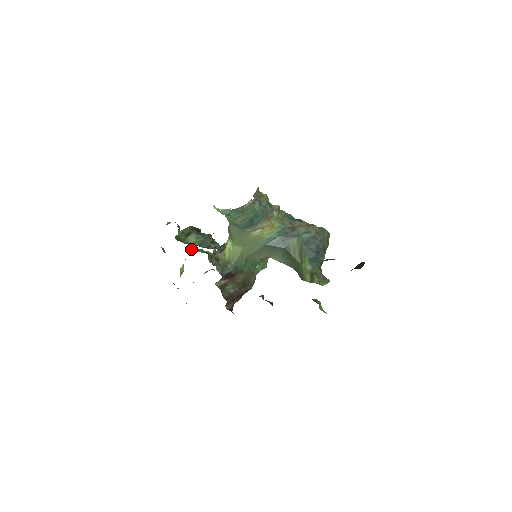
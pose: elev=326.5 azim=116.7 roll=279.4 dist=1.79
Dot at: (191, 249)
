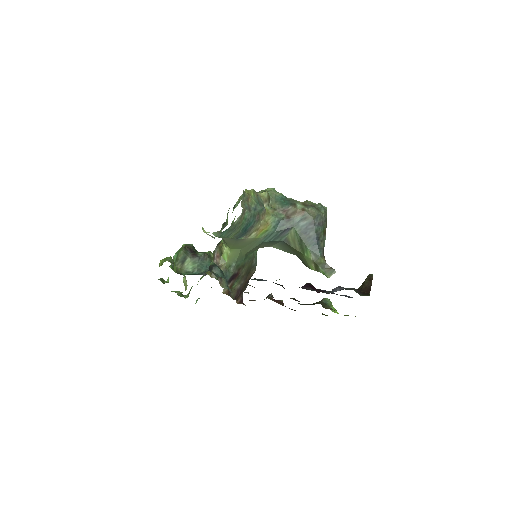
Dot at: occluded
